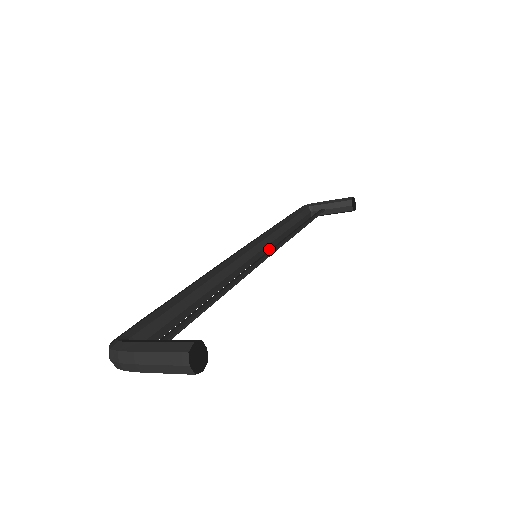
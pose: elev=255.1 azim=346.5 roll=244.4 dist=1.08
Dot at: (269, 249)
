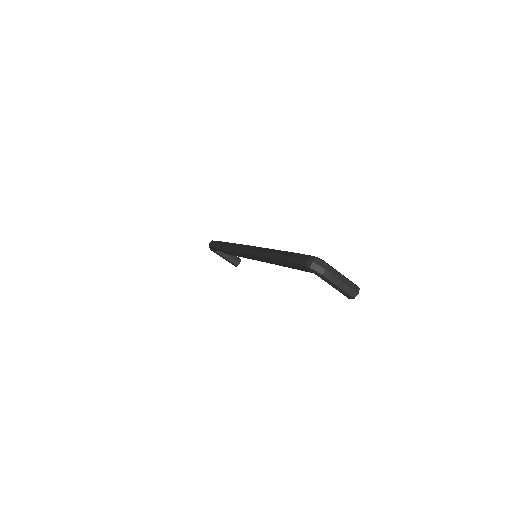
Dot at: occluded
